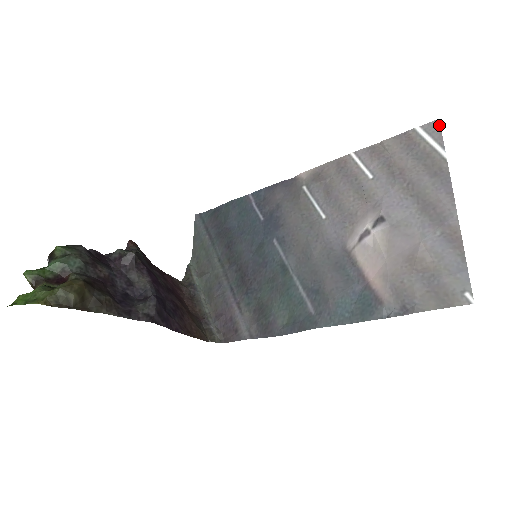
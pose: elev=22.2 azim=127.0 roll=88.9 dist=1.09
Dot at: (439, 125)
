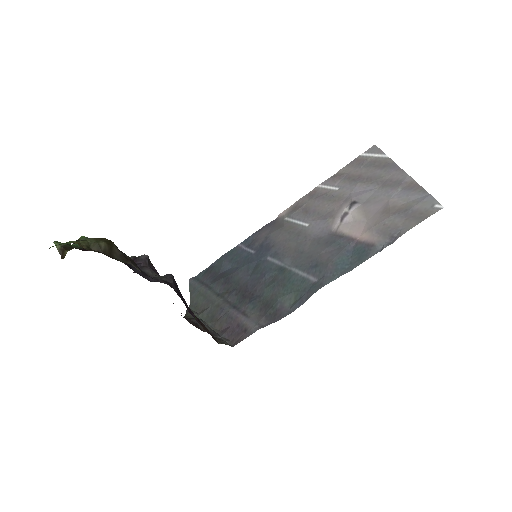
Dot at: (376, 147)
